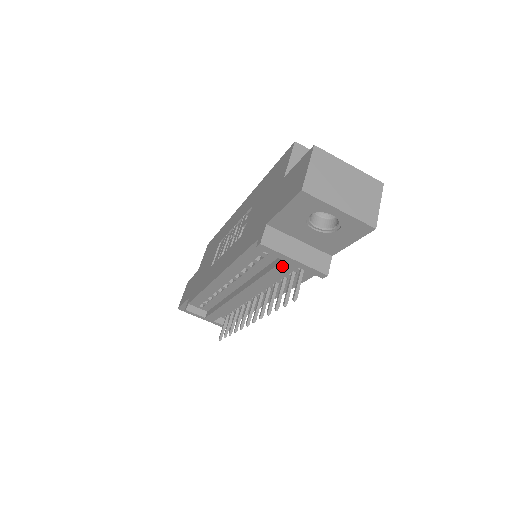
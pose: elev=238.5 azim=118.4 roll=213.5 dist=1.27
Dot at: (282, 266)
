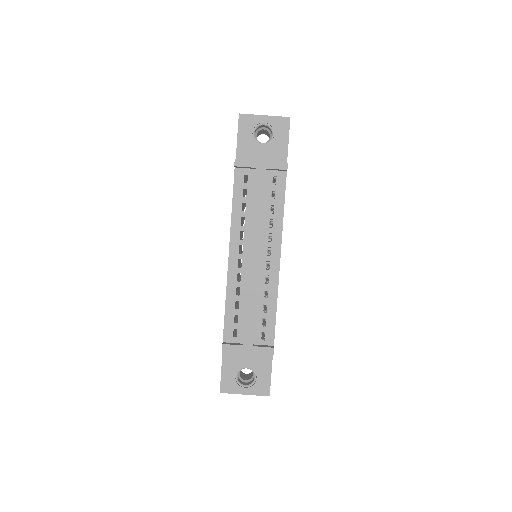
Dot at: (258, 176)
